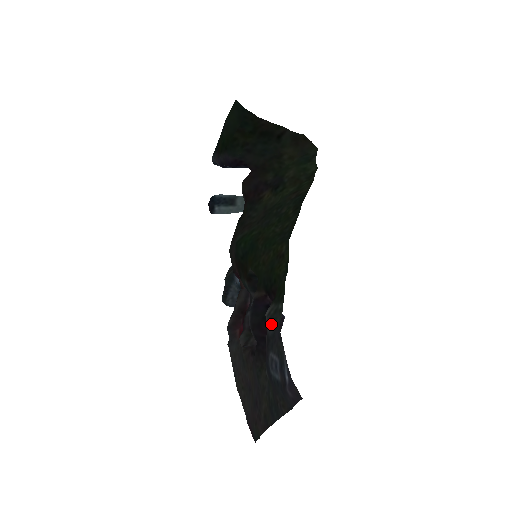
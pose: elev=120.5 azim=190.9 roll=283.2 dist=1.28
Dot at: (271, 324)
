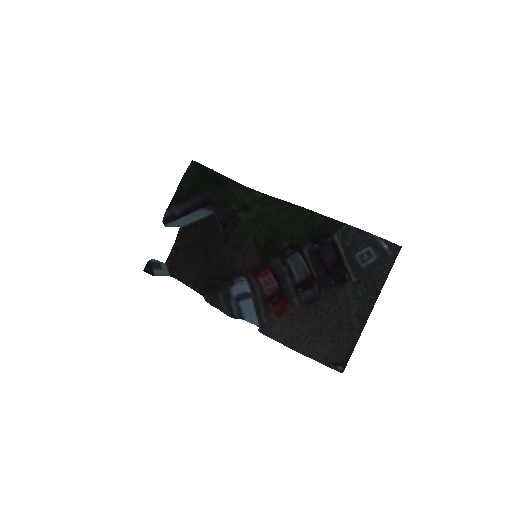
Dot at: (347, 239)
